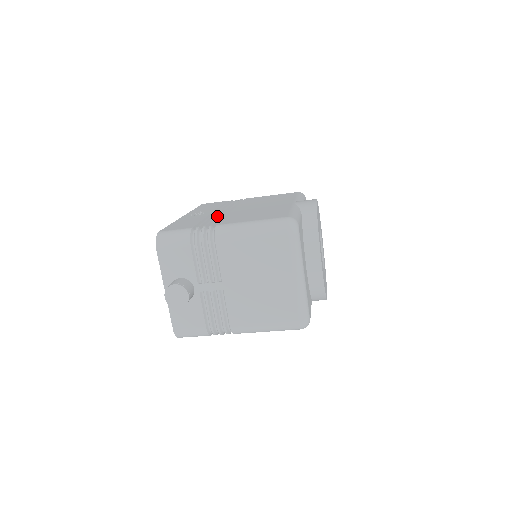
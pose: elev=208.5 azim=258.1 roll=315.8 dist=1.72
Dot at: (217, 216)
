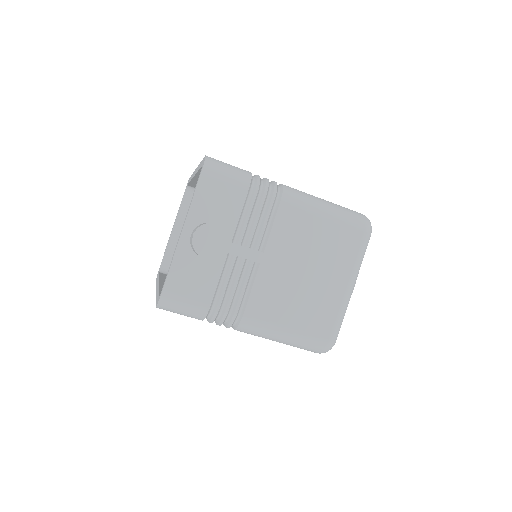
Dot at: occluded
